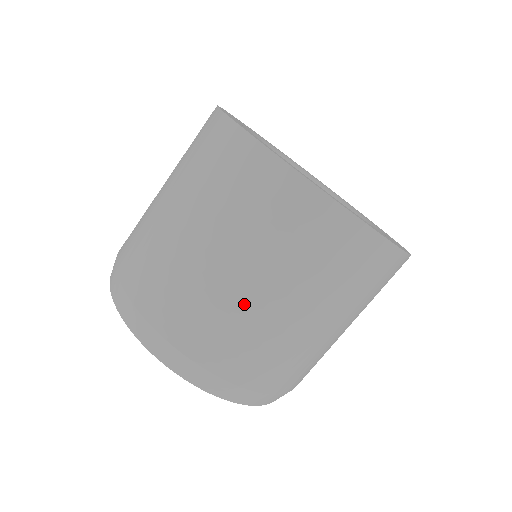
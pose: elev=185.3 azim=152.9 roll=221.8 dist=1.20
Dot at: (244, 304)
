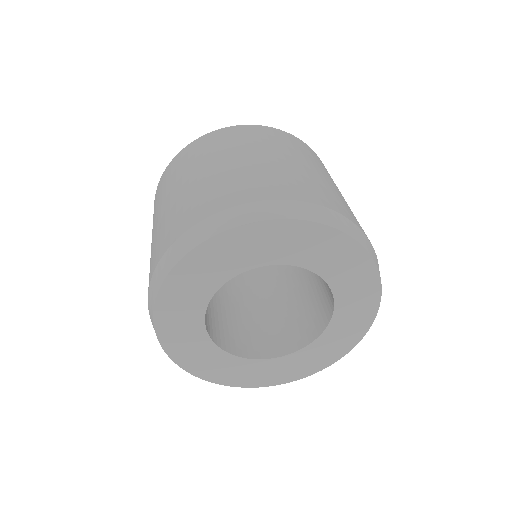
Dot at: (256, 166)
